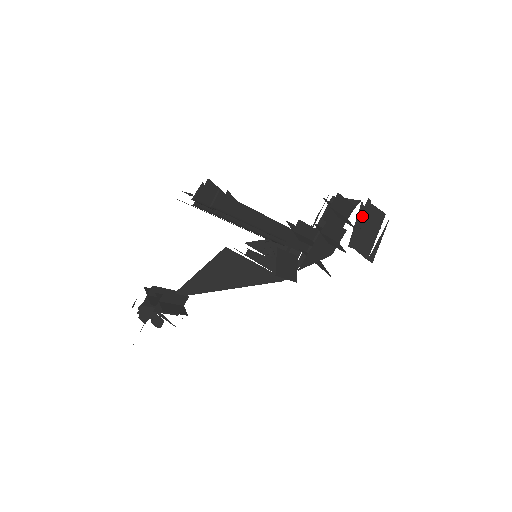
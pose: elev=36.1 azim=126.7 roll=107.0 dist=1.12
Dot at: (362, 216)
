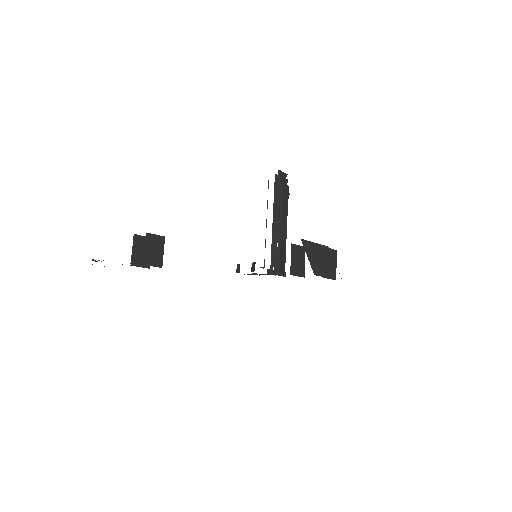
Dot at: occluded
